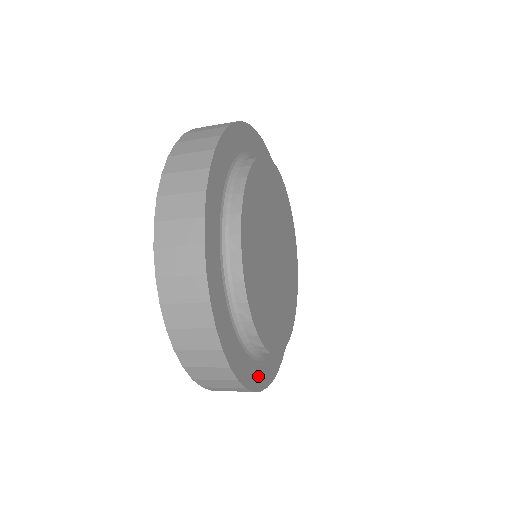
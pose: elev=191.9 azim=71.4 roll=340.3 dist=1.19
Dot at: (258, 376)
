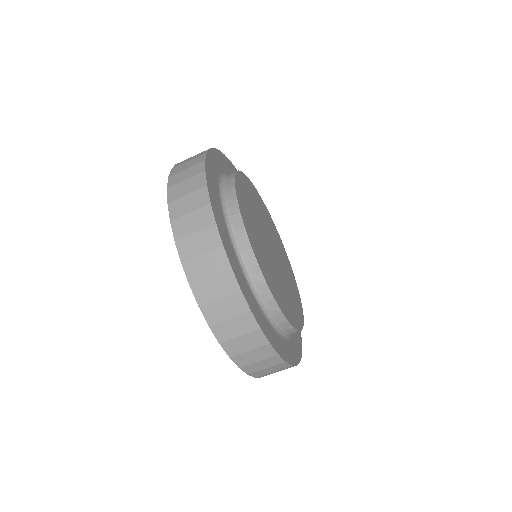
Dot at: (257, 312)
